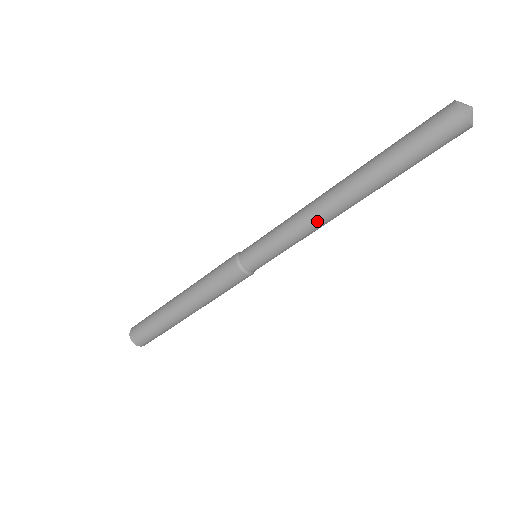
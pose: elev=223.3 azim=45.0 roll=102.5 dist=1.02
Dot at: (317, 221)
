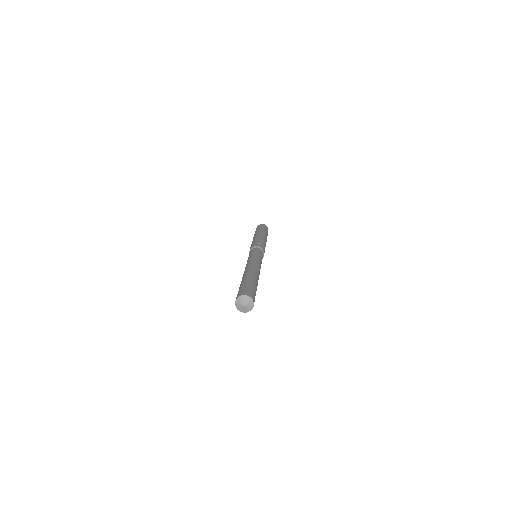
Dot at: occluded
